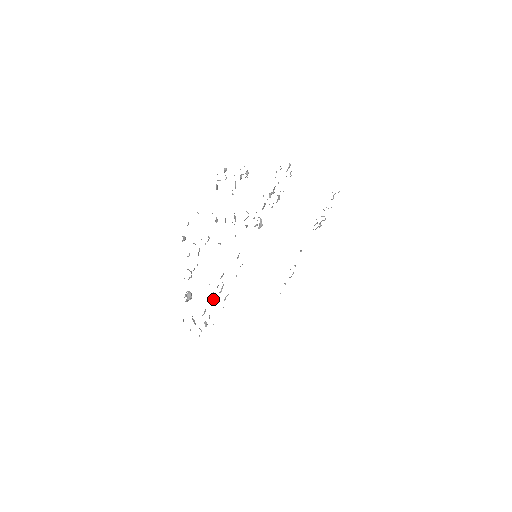
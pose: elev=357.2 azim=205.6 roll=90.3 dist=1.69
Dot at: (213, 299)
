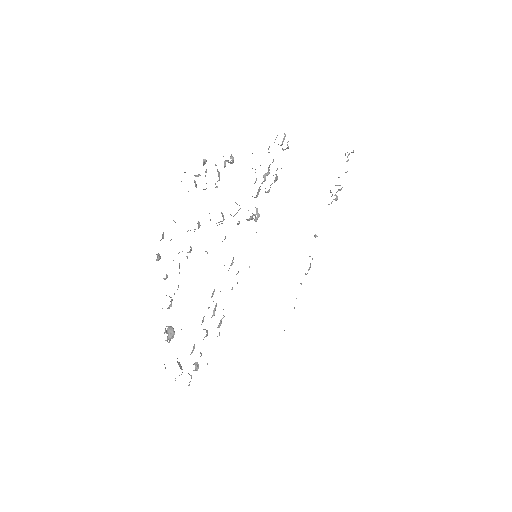
Dot at: occluded
